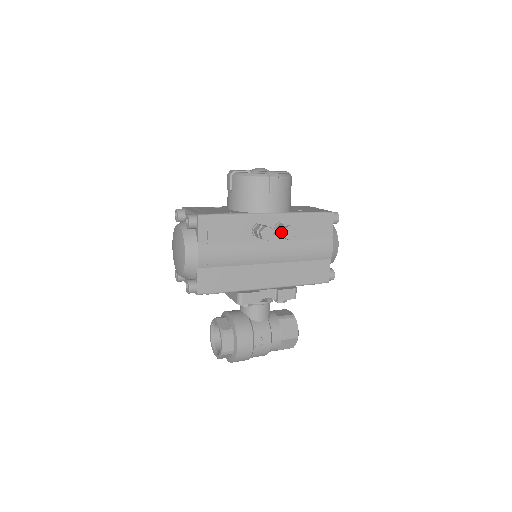
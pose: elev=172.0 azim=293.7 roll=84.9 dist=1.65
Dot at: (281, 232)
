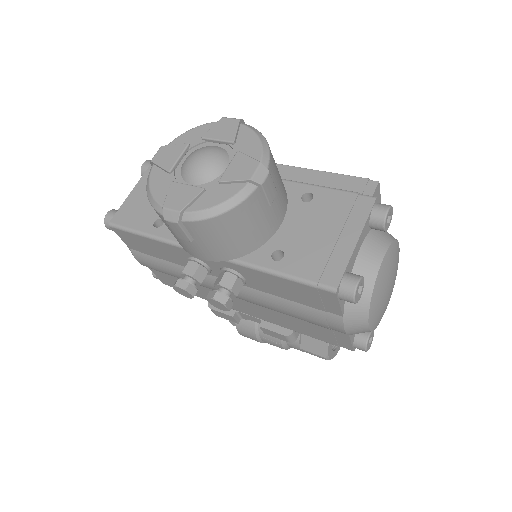
Dot at: occluded
